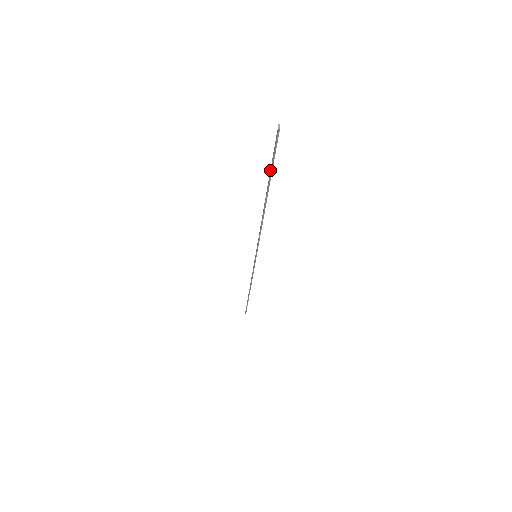
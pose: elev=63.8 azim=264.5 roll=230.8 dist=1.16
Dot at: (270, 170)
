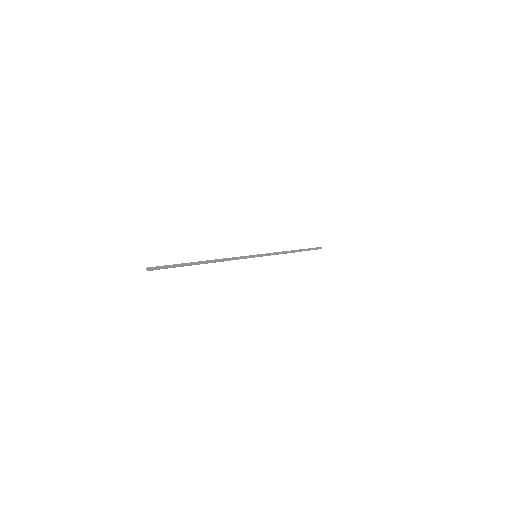
Dot at: (179, 265)
